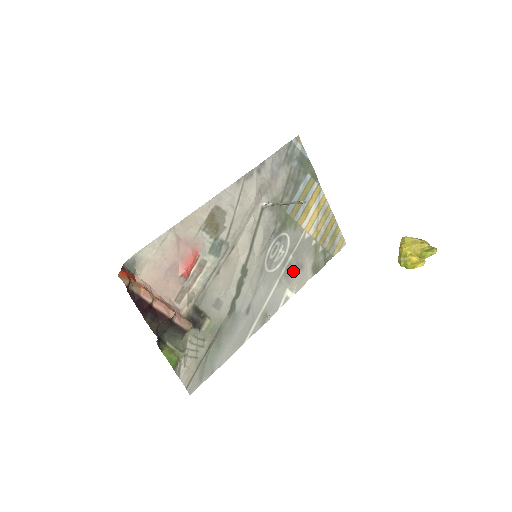
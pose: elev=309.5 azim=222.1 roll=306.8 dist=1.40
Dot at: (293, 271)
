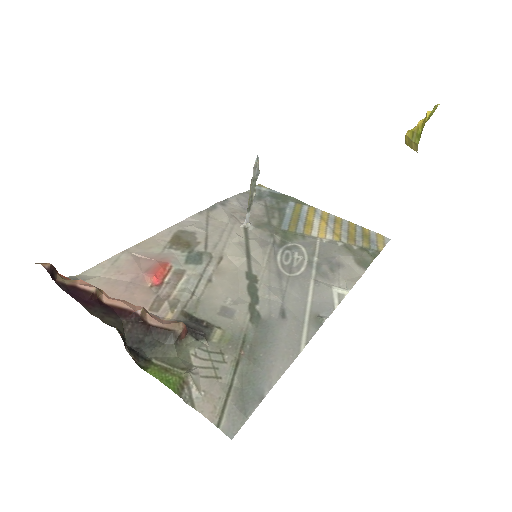
Dot at: (329, 270)
